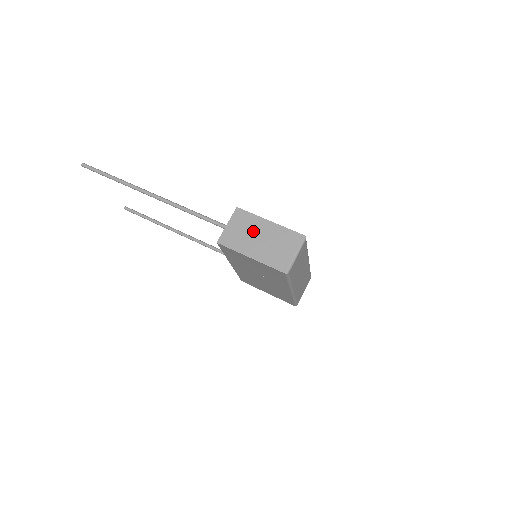
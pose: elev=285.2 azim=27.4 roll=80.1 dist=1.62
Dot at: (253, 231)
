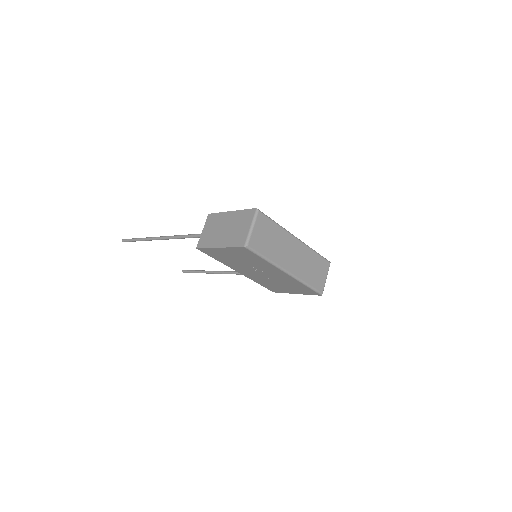
Dot at: (220, 226)
